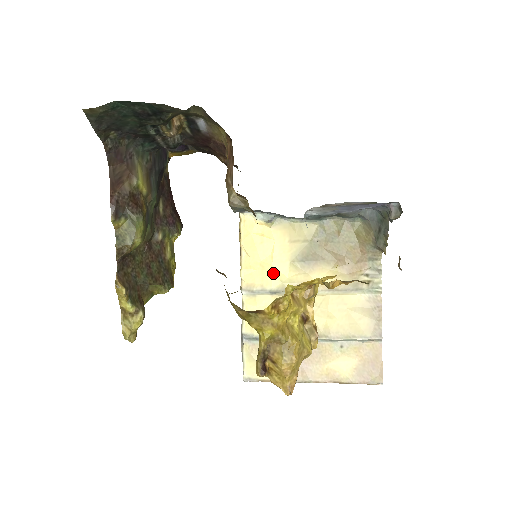
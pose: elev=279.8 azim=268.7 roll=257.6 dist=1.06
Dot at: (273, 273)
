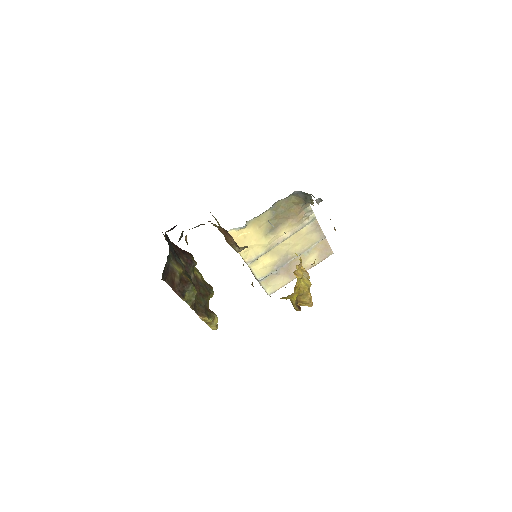
Dot at: (259, 247)
